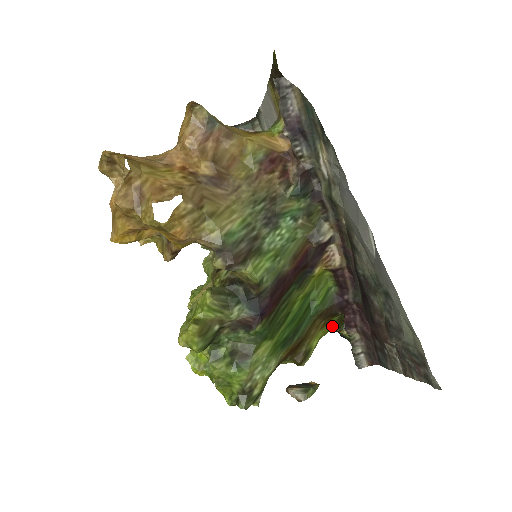
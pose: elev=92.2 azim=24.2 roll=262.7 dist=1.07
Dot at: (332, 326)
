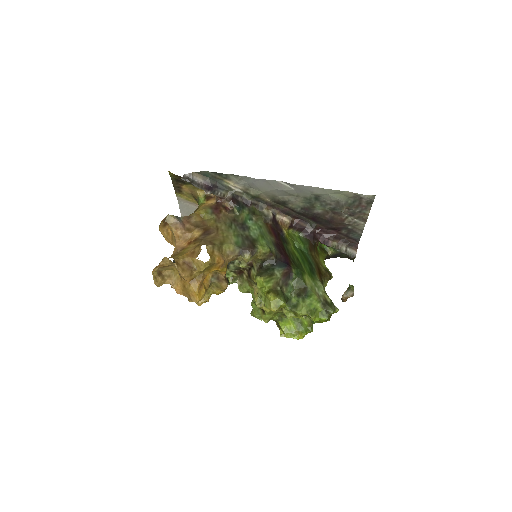
Dot at: (322, 255)
